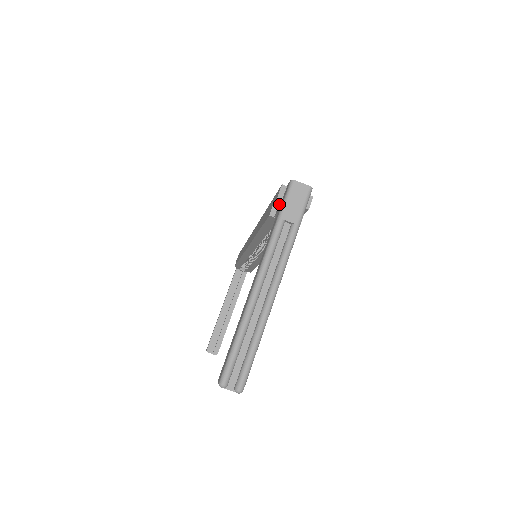
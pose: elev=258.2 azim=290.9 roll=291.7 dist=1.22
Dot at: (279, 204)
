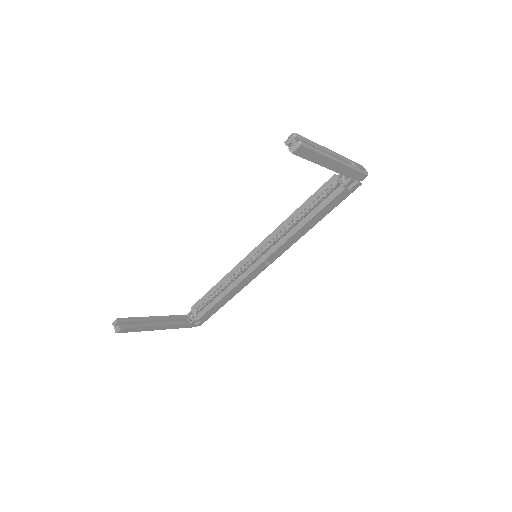
Dot at: occluded
